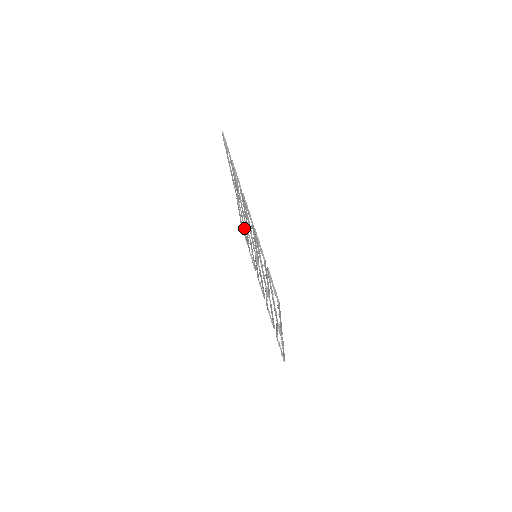
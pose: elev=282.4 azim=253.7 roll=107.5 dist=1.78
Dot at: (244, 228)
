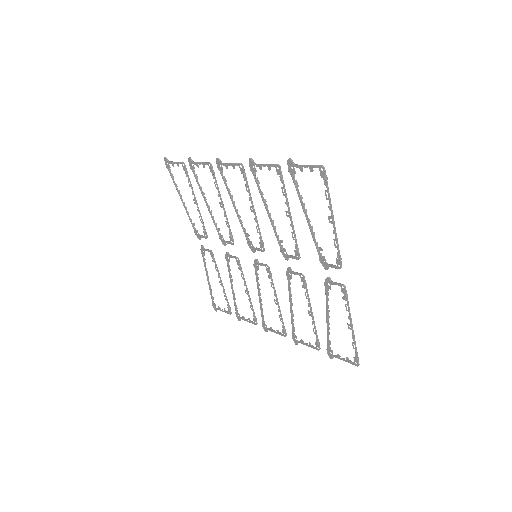
Dot at: (221, 283)
